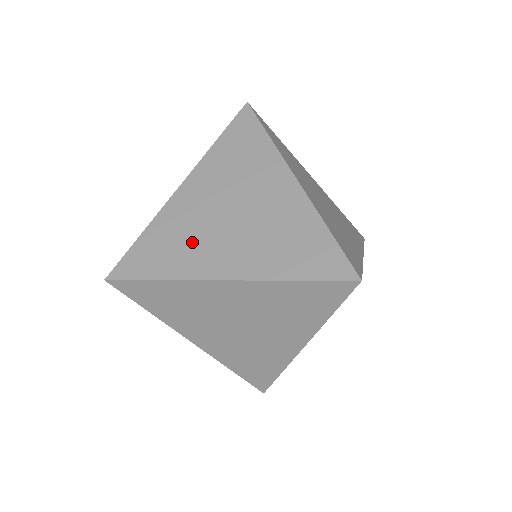
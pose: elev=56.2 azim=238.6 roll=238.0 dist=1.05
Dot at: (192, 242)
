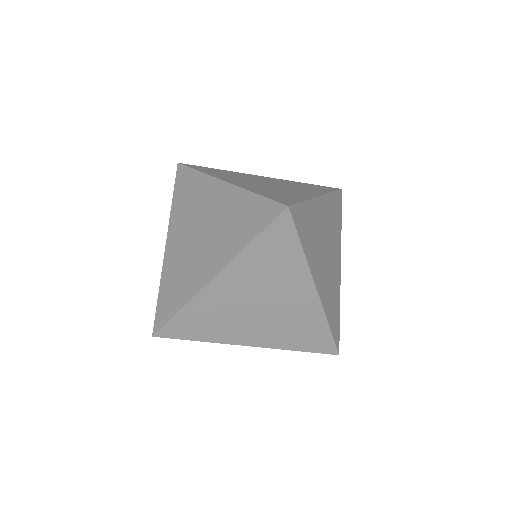
Dot at: (186, 271)
